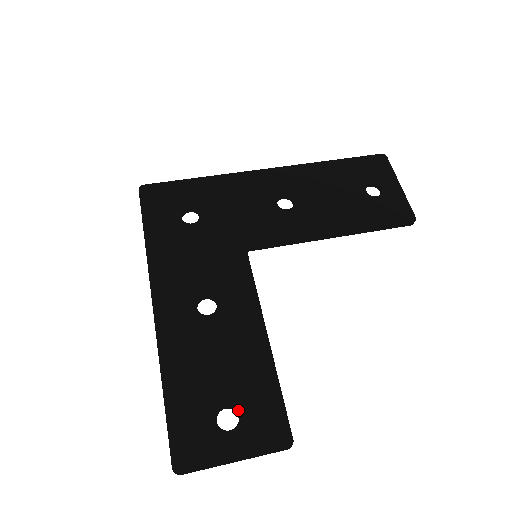
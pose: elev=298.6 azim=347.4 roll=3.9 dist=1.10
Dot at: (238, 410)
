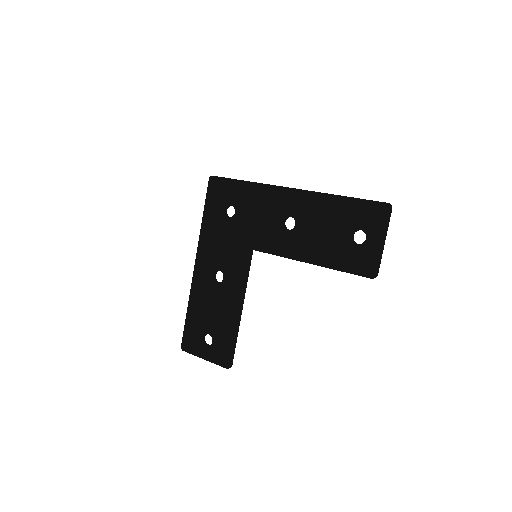
Dot at: (213, 339)
